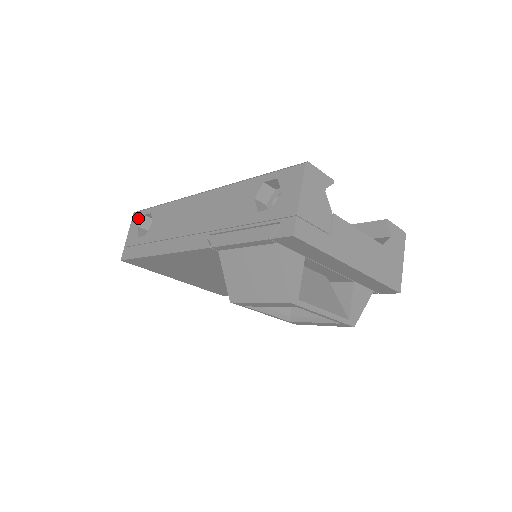
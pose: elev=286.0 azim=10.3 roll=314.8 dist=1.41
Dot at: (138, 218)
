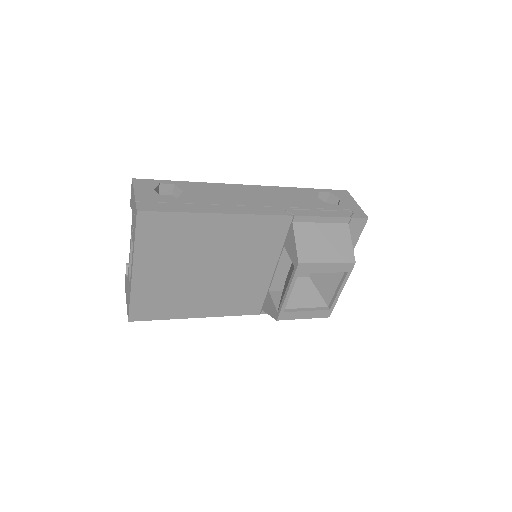
Dot at: (149, 183)
